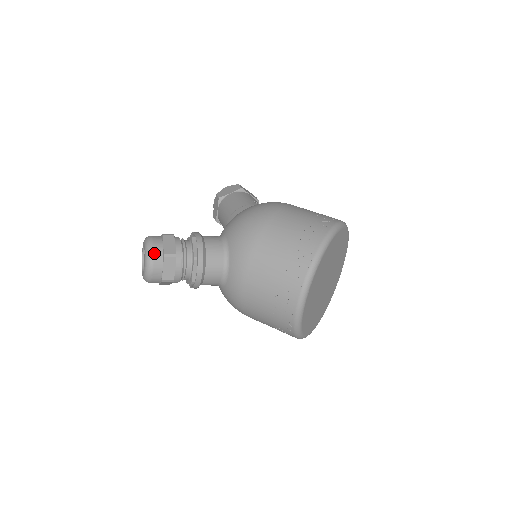
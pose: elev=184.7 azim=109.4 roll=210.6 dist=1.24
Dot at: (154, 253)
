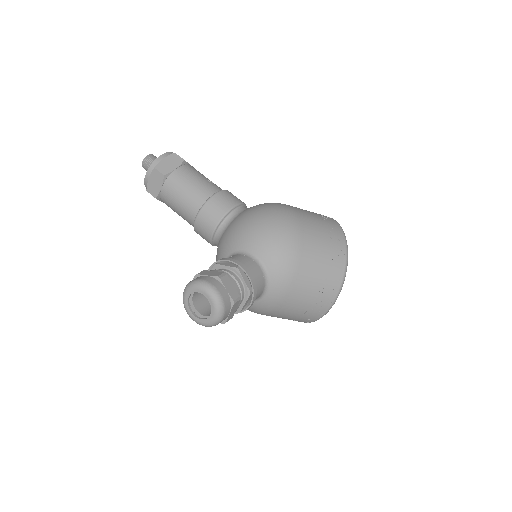
Dot at: (225, 303)
